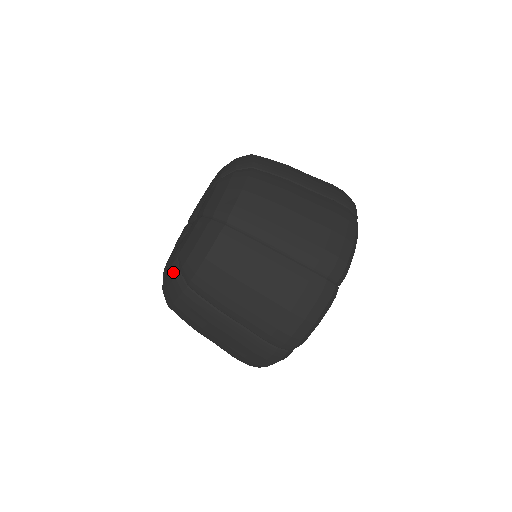
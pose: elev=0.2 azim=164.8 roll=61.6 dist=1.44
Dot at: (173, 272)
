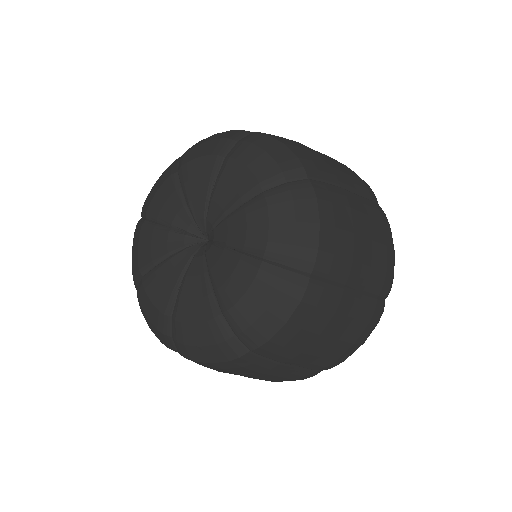
Dot at: (272, 278)
